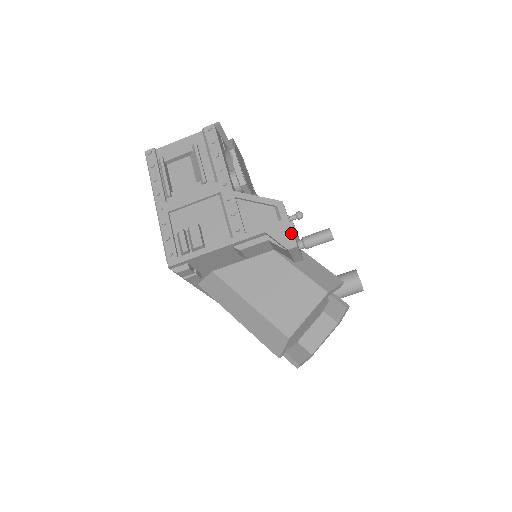
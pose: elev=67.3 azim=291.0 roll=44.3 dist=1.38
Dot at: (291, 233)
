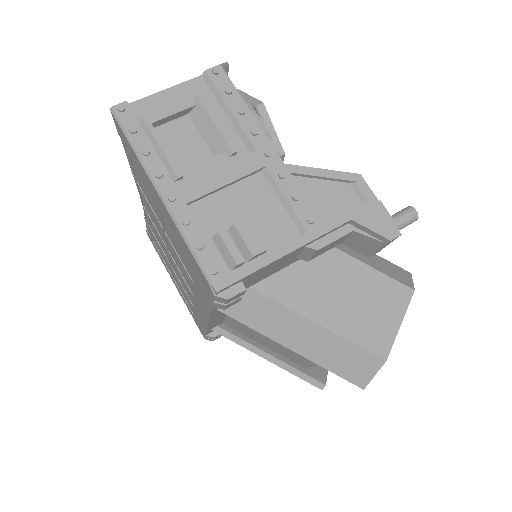
Dot at: (387, 217)
